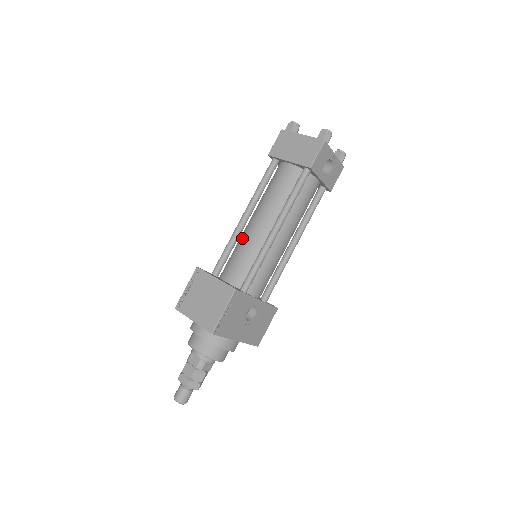
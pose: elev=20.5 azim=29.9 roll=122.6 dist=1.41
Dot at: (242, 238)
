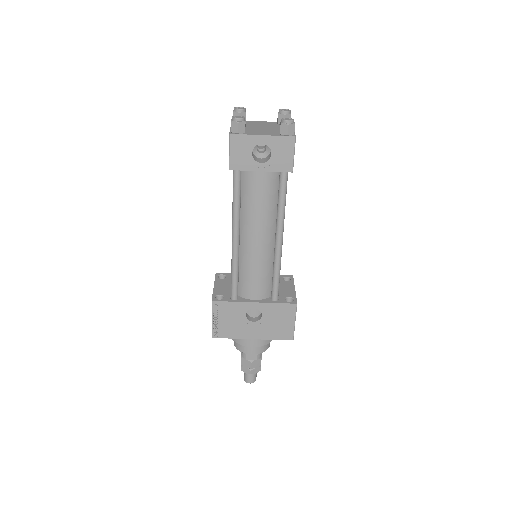
Dot at: occluded
